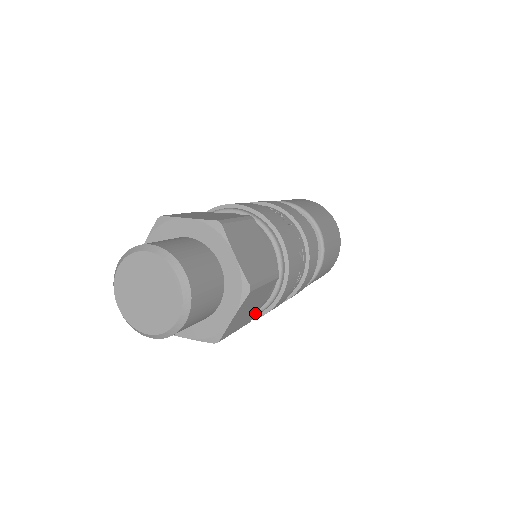
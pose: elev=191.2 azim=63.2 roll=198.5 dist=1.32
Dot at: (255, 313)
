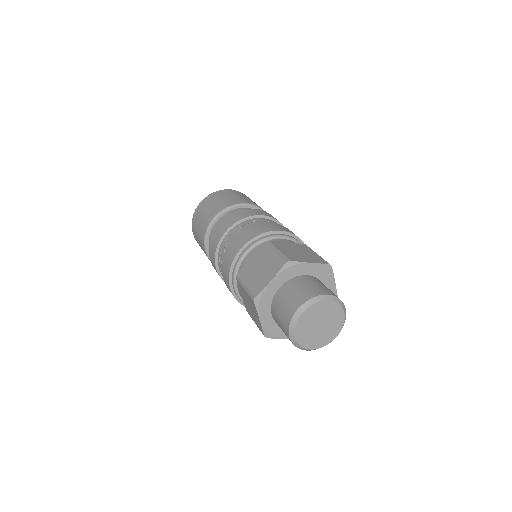
Dot at: occluded
